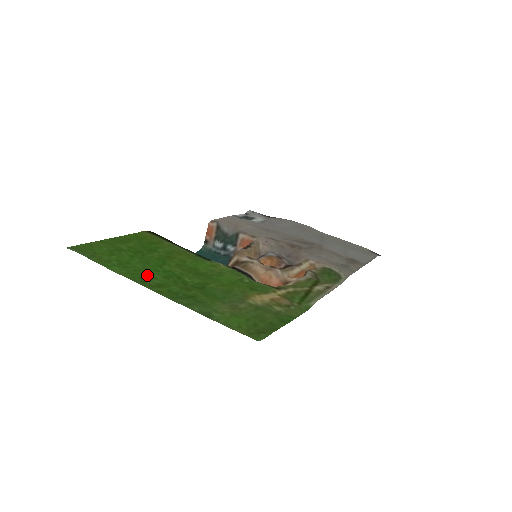
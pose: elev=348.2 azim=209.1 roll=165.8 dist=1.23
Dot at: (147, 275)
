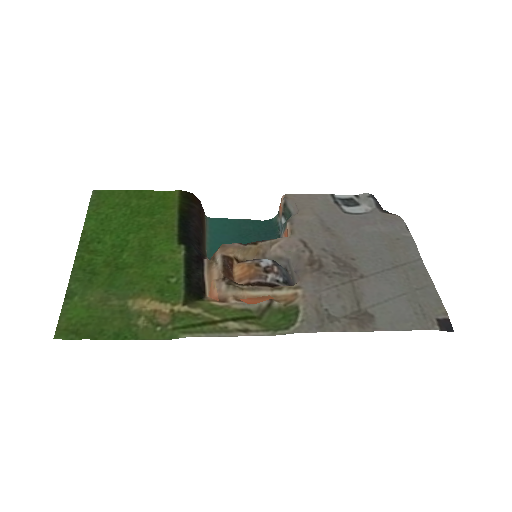
Dot at: (103, 238)
